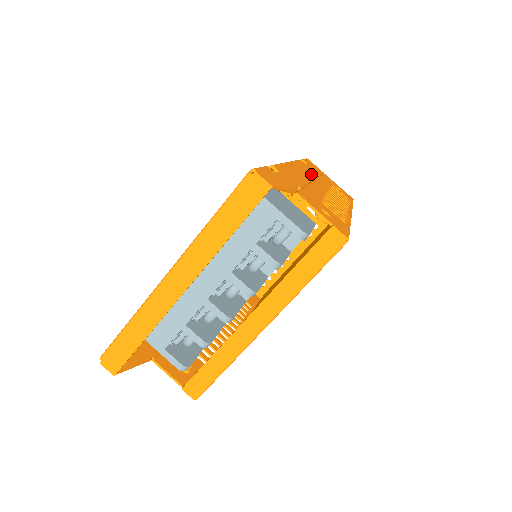
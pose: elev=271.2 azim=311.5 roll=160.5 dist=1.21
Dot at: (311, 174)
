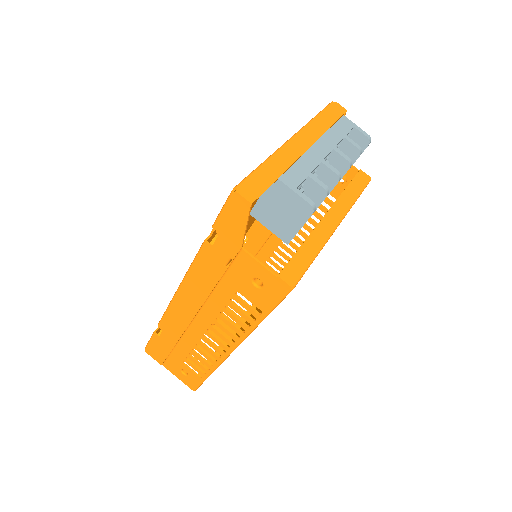
Dot at: occluded
